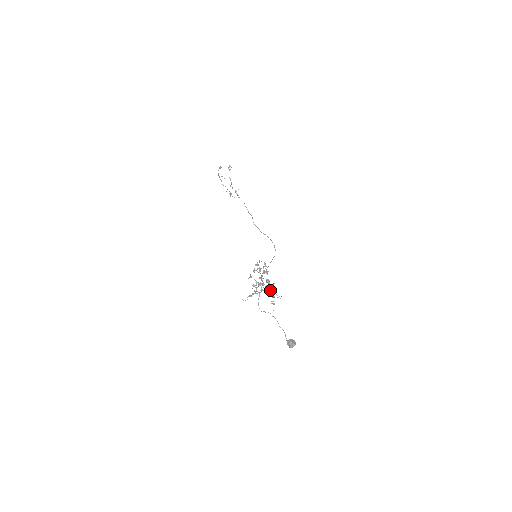
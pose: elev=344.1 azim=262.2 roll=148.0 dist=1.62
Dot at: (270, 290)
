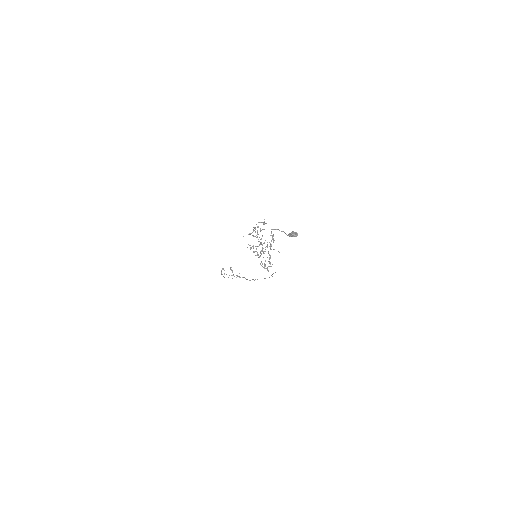
Dot at: (270, 243)
